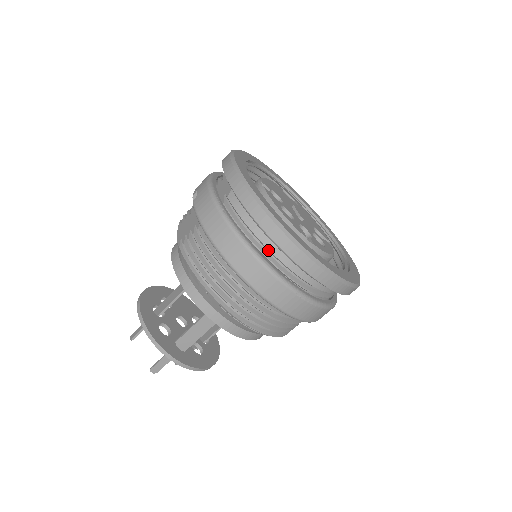
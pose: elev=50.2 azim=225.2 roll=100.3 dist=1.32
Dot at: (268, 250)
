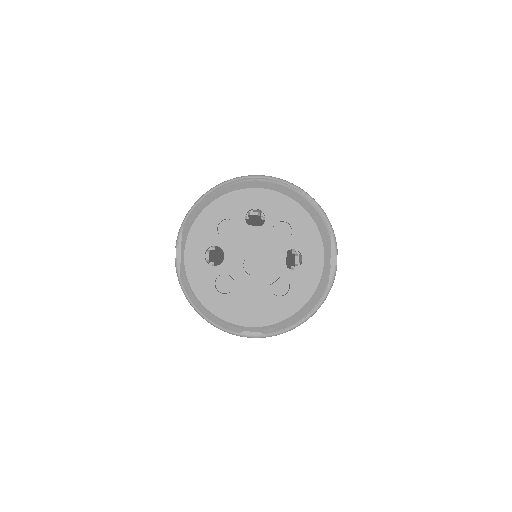
Dot at: occluded
